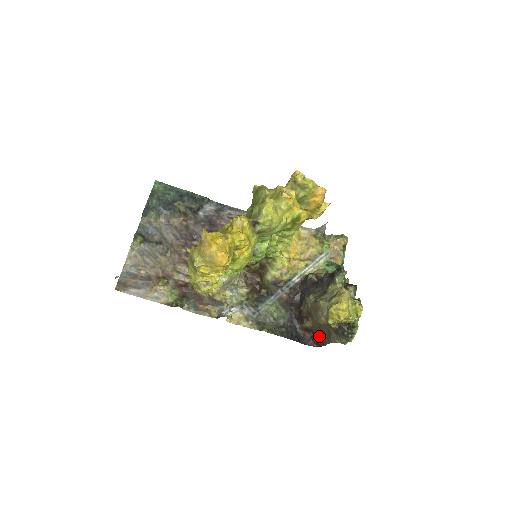
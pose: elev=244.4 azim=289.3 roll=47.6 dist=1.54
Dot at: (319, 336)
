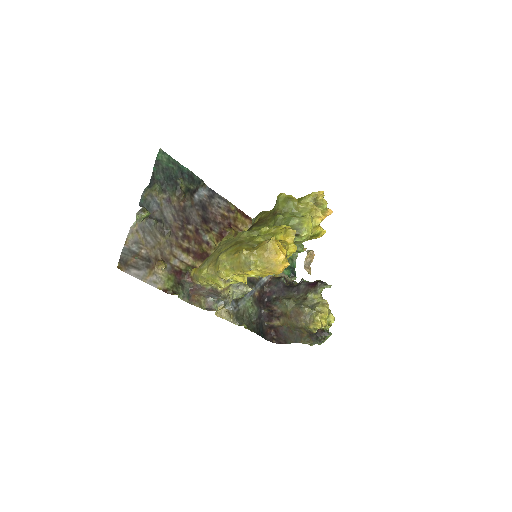
Dot at: (284, 335)
